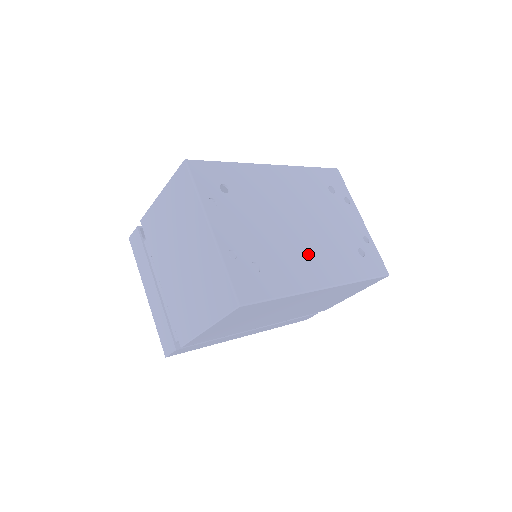
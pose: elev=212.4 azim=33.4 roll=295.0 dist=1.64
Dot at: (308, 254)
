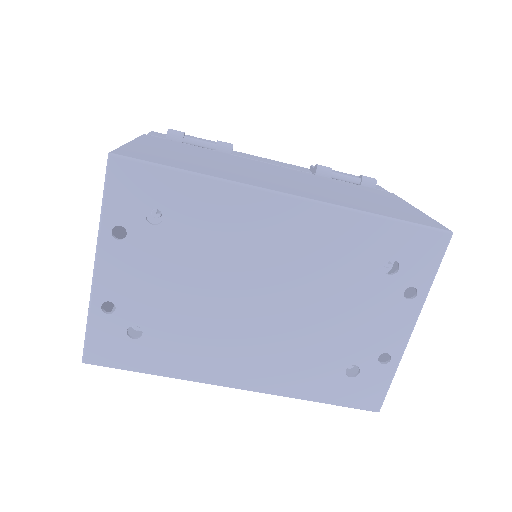
Dot at: (241, 343)
